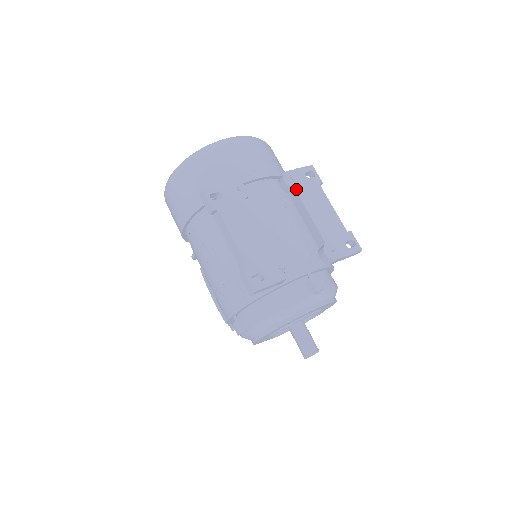
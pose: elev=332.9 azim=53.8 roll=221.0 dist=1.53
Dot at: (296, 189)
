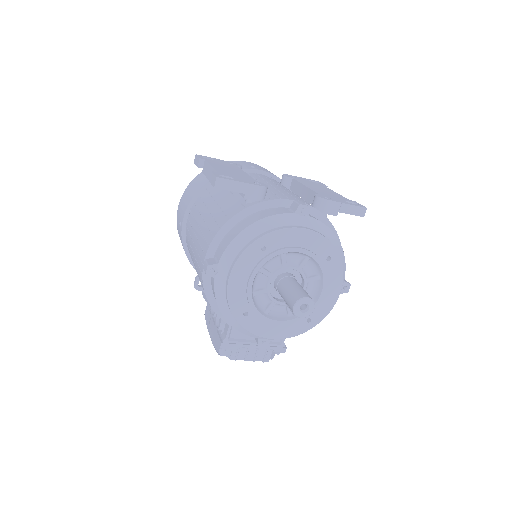
Dot at: (295, 179)
